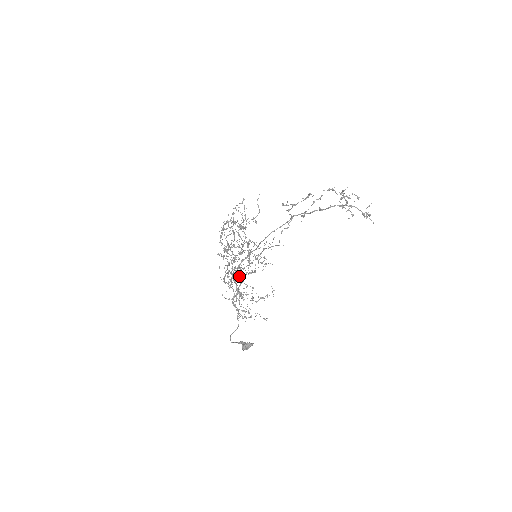
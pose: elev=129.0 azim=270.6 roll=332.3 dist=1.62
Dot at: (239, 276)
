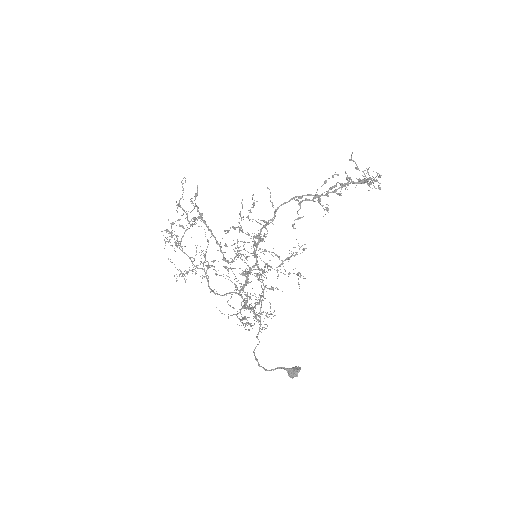
Dot at: (241, 286)
